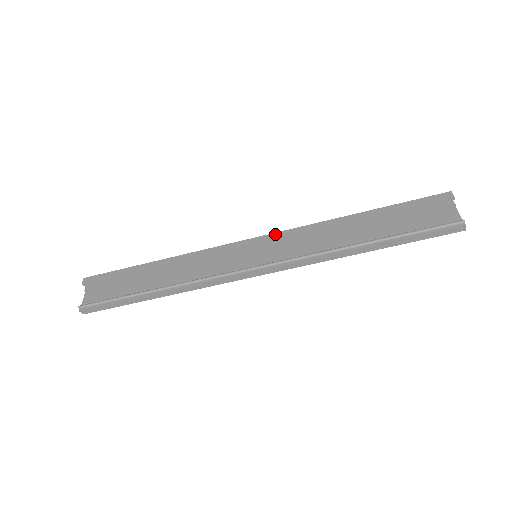
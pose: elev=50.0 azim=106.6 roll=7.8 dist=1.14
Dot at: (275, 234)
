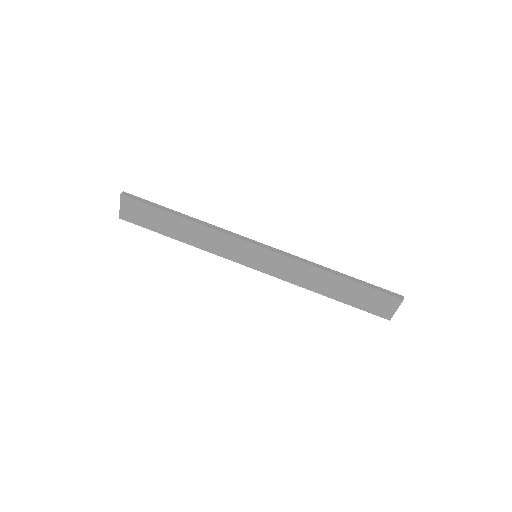
Dot at: occluded
